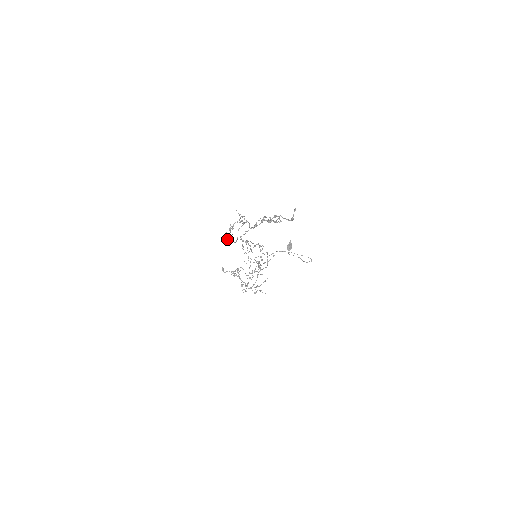
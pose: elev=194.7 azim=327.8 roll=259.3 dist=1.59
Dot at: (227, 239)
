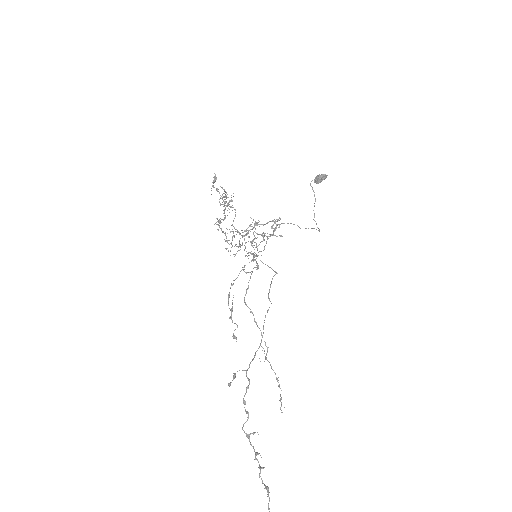
Dot at: (228, 301)
